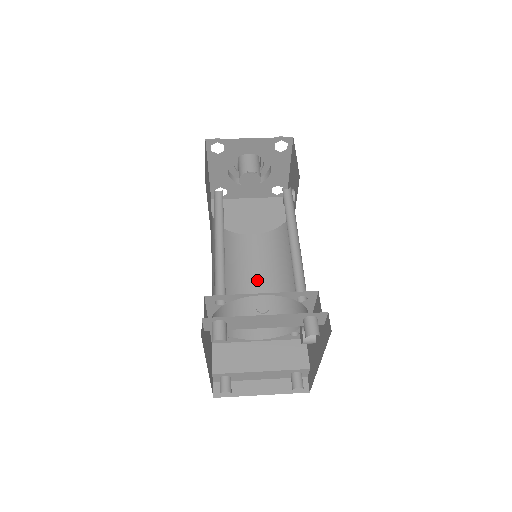
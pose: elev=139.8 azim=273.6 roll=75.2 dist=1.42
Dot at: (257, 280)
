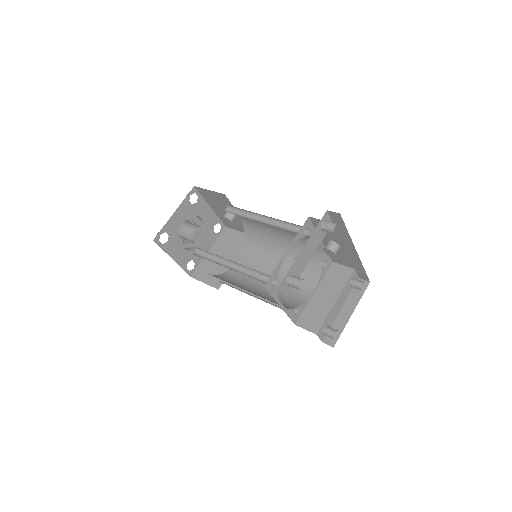
Dot at: (271, 273)
